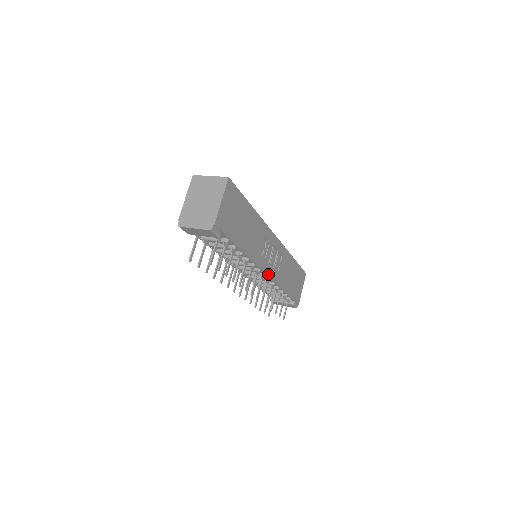
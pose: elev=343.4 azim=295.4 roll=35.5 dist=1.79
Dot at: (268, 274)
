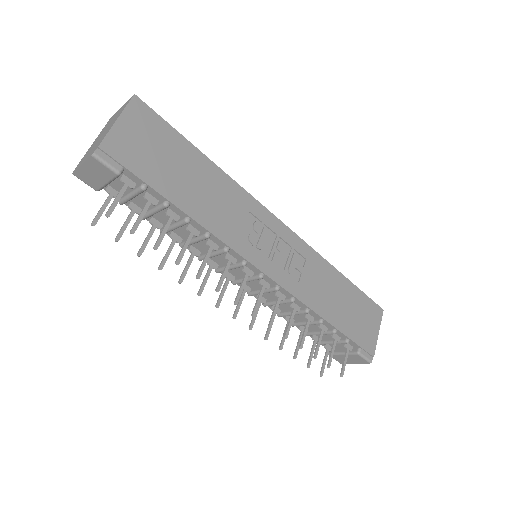
Dot at: (269, 275)
